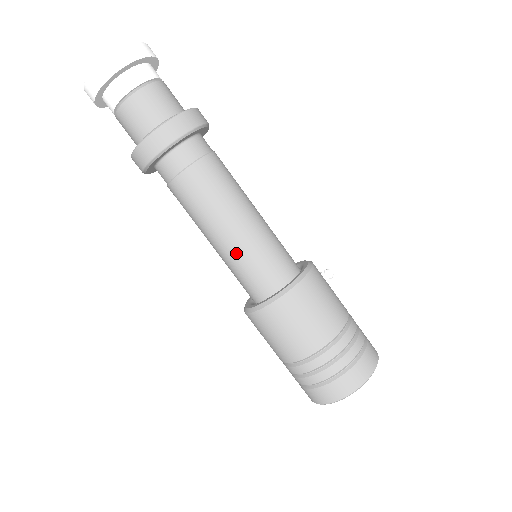
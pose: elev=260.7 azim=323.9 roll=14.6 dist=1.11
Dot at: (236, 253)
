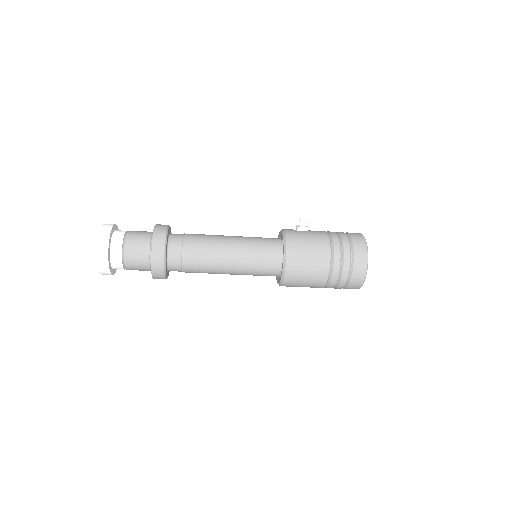
Dot at: (244, 273)
